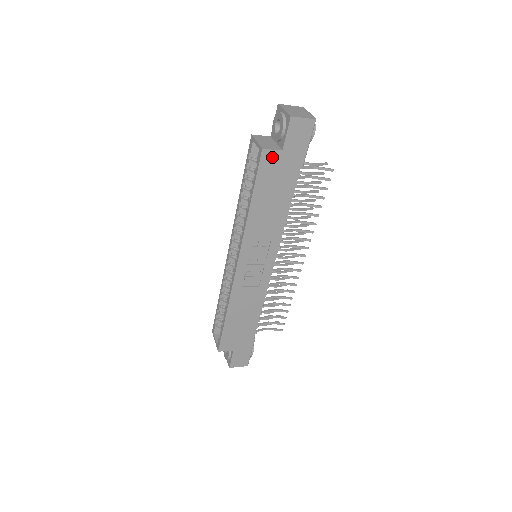
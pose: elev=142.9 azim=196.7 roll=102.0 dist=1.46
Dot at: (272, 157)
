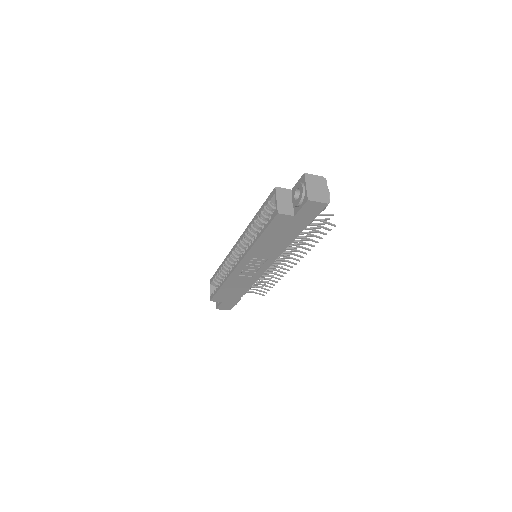
Dot at: (285, 218)
